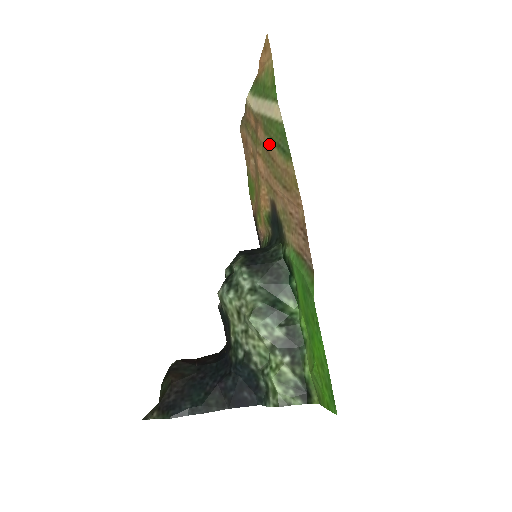
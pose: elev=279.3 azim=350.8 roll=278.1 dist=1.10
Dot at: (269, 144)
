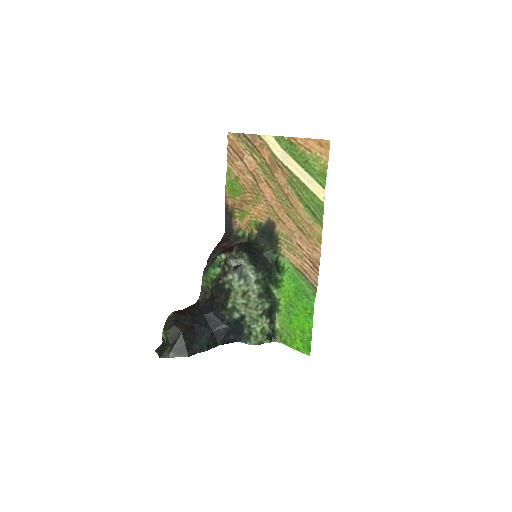
Dot at: (292, 194)
